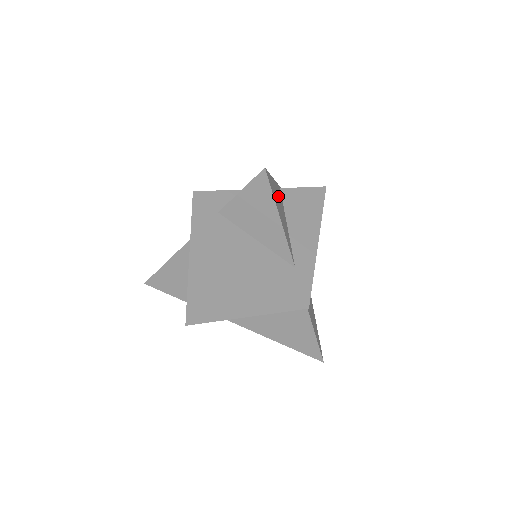
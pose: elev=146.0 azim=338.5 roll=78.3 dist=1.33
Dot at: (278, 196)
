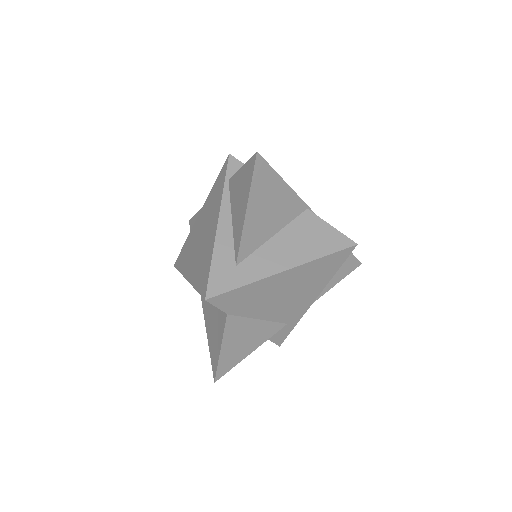
Dot at: (280, 201)
